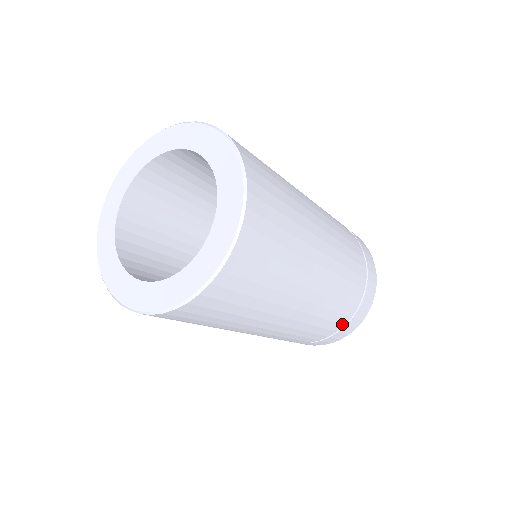
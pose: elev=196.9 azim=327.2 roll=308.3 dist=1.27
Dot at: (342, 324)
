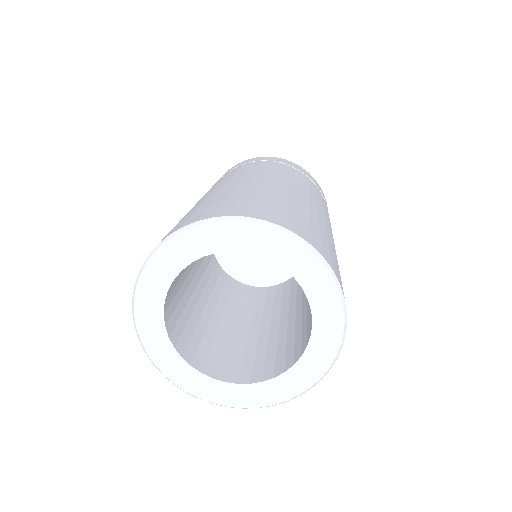
Dot at: occluded
